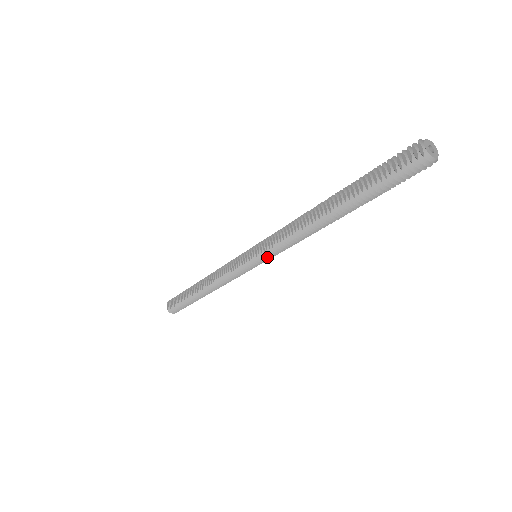
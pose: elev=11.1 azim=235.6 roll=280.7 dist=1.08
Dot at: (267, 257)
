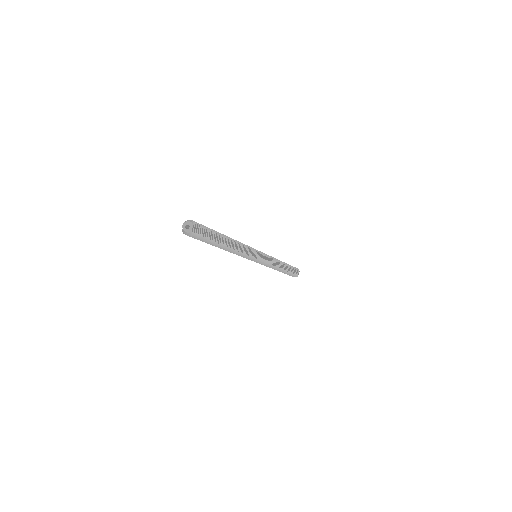
Dot at: (249, 259)
